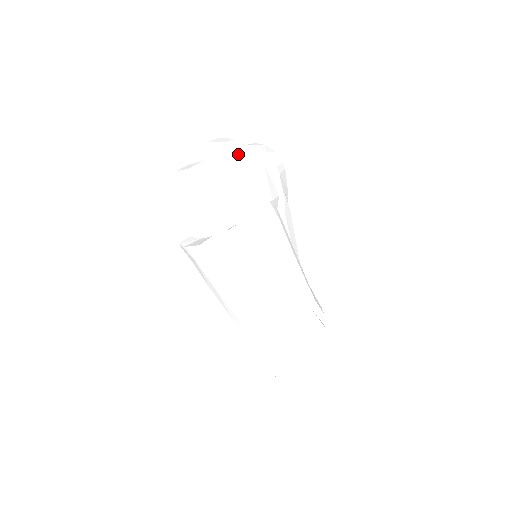
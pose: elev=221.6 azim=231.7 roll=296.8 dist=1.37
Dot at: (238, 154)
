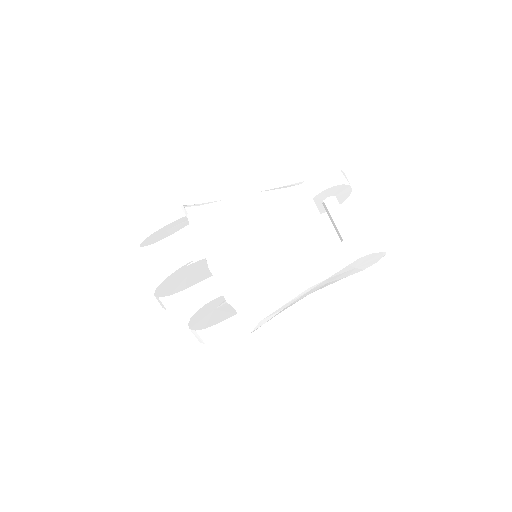
Dot at: (179, 308)
